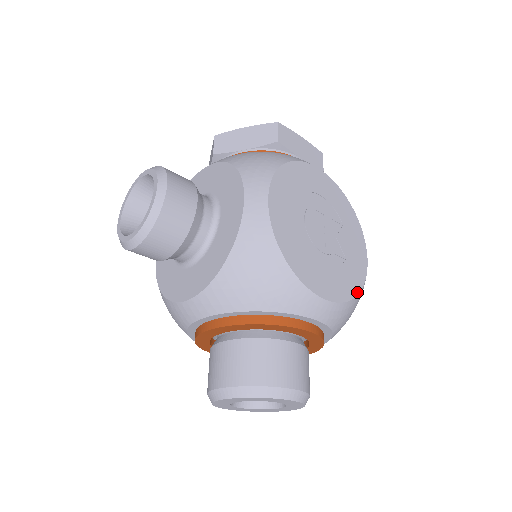
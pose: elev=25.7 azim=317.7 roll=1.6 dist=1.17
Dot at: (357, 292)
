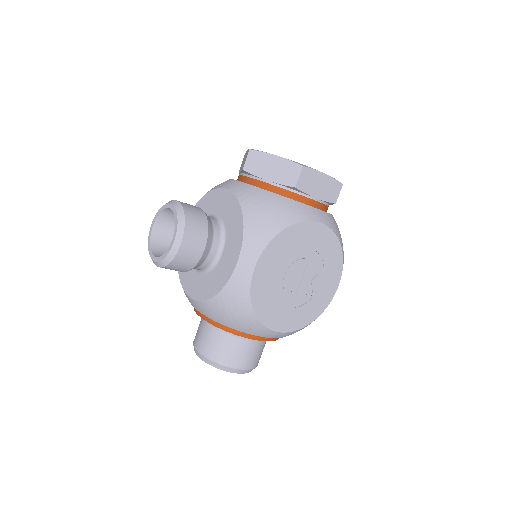
Dot at: (312, 320)
